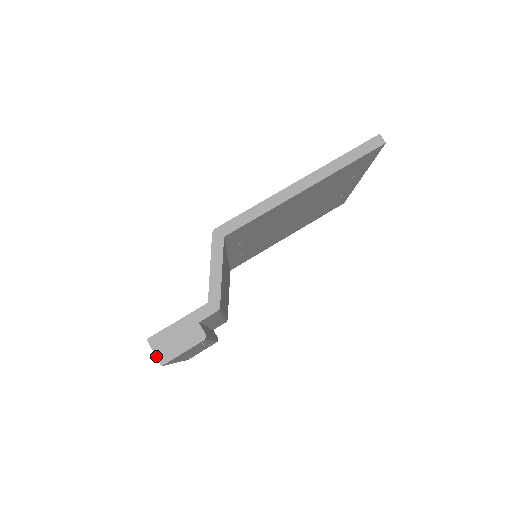
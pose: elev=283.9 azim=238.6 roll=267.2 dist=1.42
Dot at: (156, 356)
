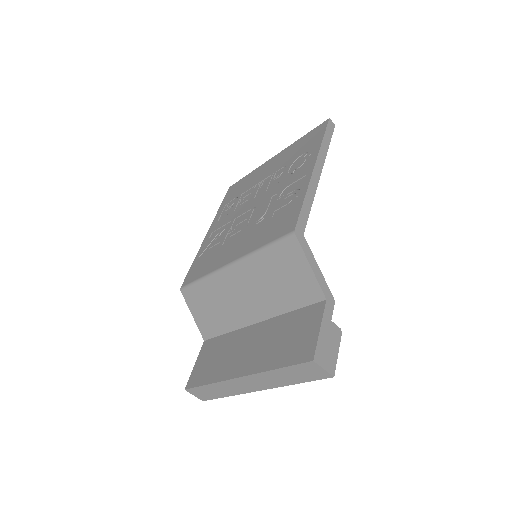
Dot at: (327, 371)
